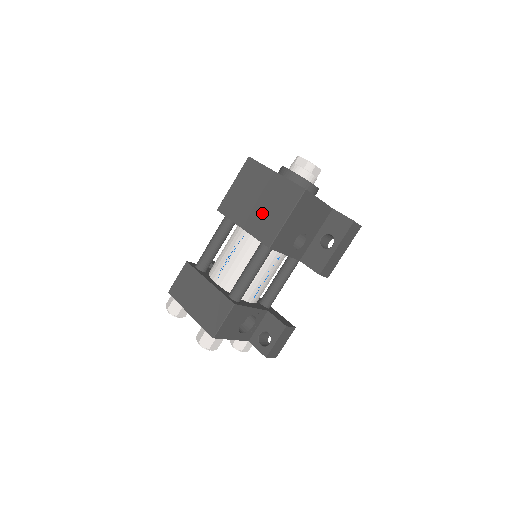
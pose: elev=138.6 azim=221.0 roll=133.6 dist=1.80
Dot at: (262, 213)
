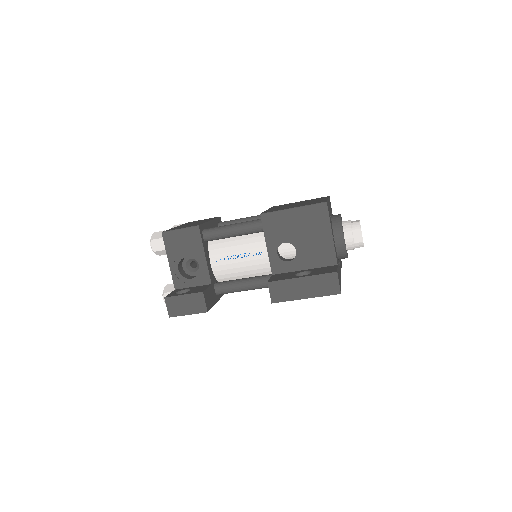
Dot at: (288, 206)
